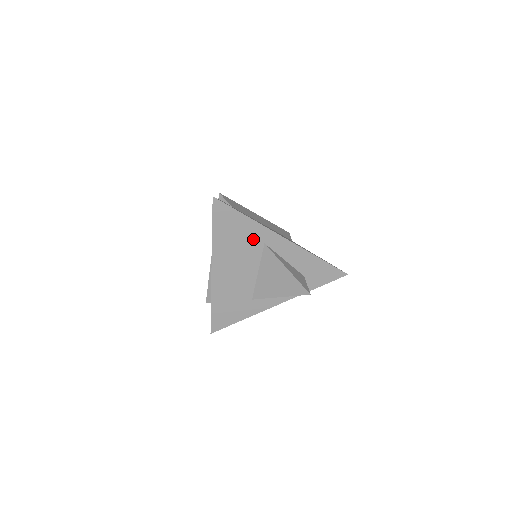
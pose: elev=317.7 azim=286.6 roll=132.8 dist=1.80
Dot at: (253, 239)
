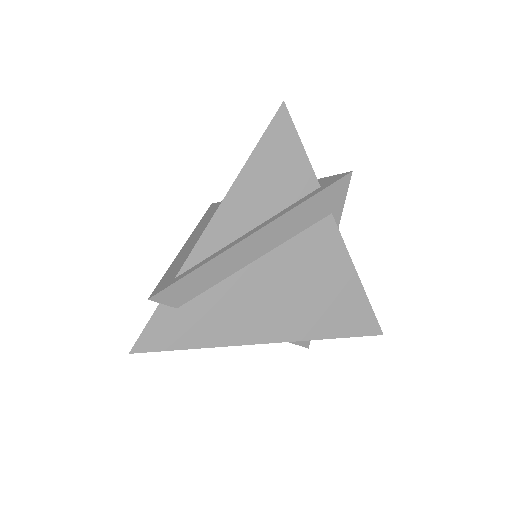
Dot at: occluded
